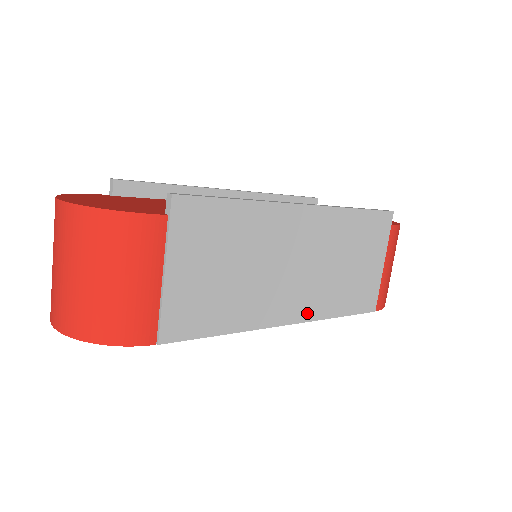
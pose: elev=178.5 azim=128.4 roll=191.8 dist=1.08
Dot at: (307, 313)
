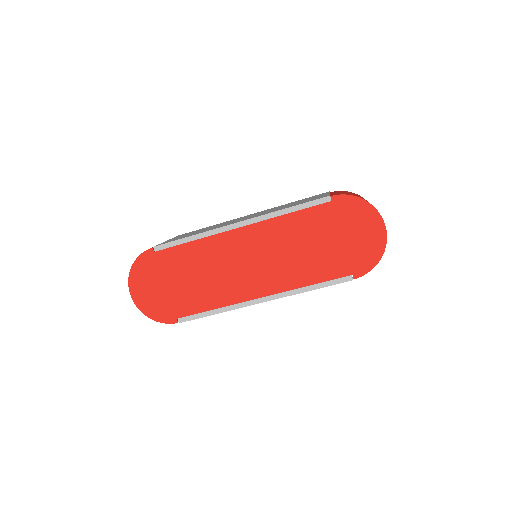
Dot at: occluded
